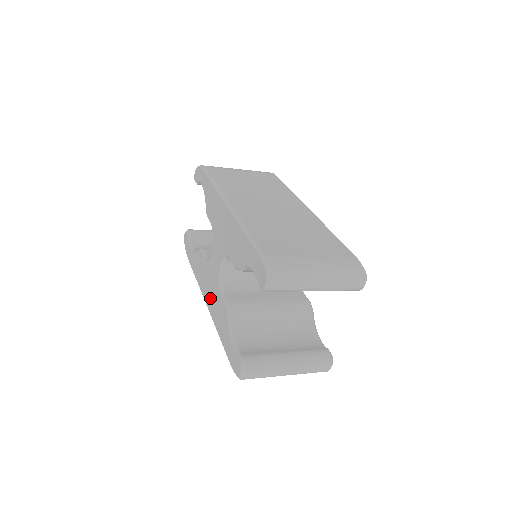
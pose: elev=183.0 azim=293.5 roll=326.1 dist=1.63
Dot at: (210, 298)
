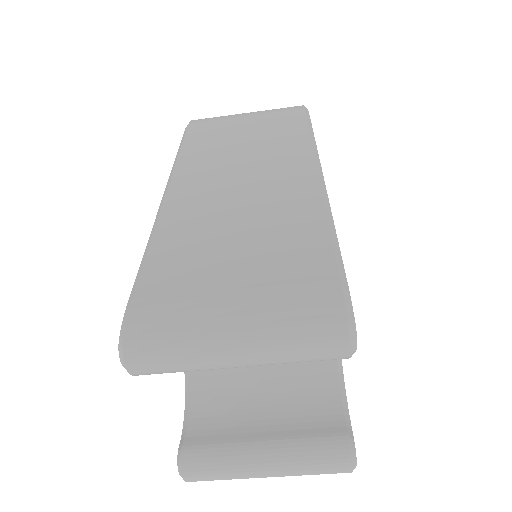
Dot at: occluded
